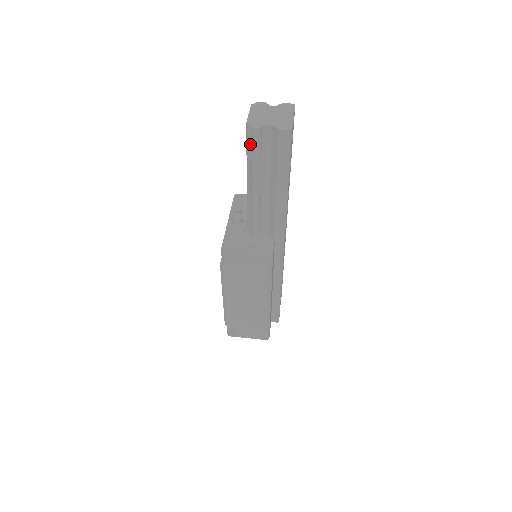
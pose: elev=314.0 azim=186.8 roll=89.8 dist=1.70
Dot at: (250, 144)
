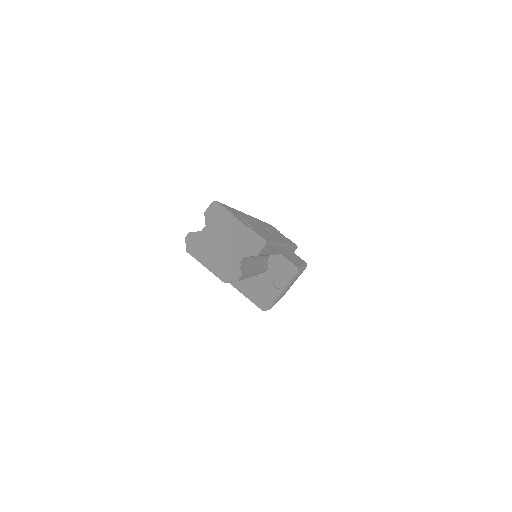
Dot at: occluded
